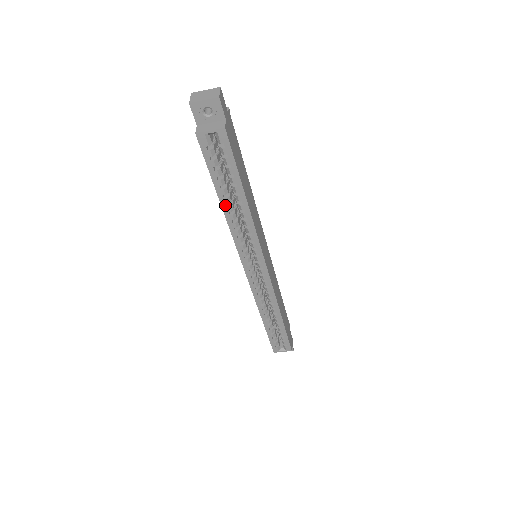
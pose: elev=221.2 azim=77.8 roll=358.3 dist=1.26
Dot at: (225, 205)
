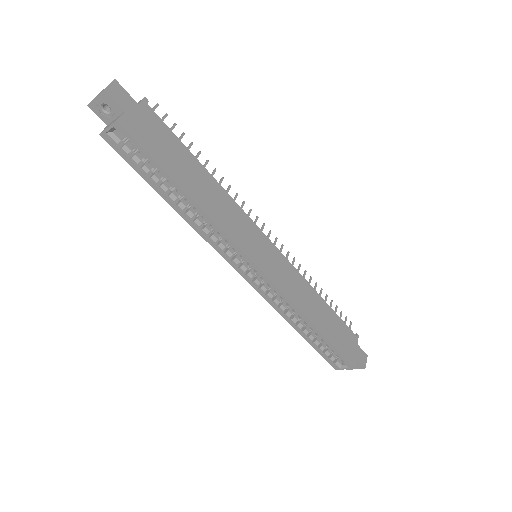
Dot at: (173, 203)
